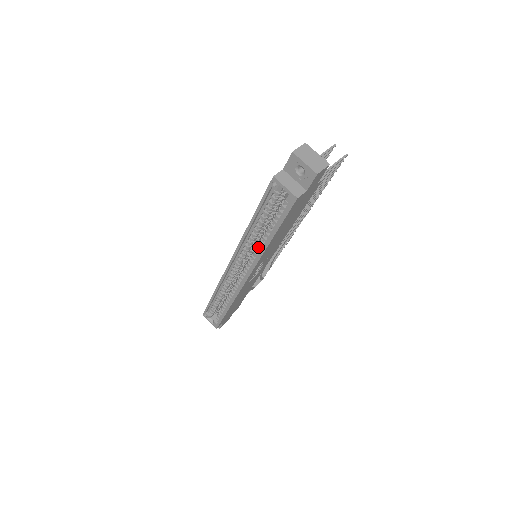
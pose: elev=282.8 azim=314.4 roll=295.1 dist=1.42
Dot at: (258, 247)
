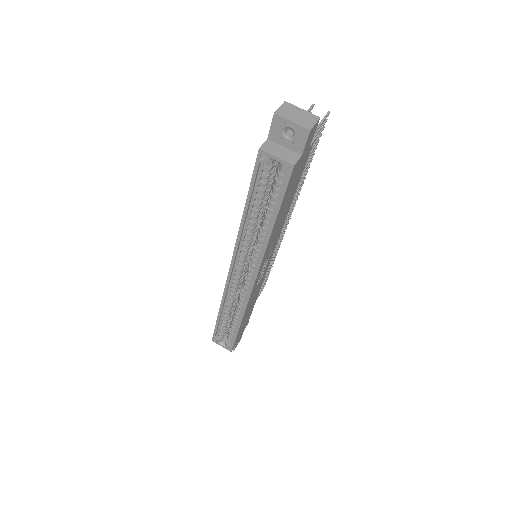
Dot at: (259, 241)
